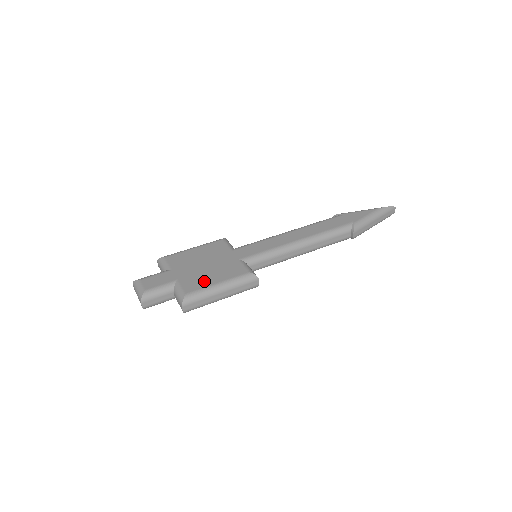
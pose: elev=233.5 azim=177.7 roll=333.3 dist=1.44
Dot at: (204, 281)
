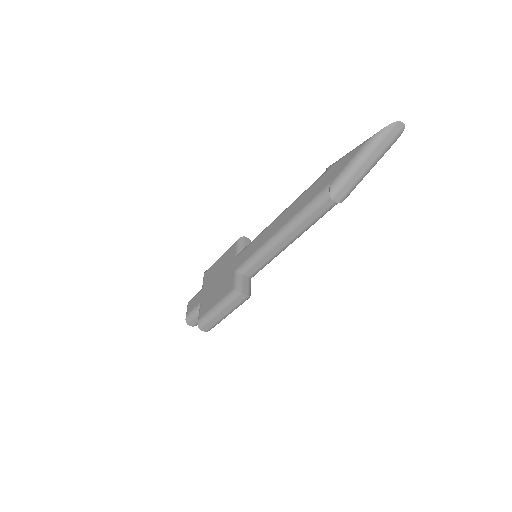
Dot at: (210, 303)
